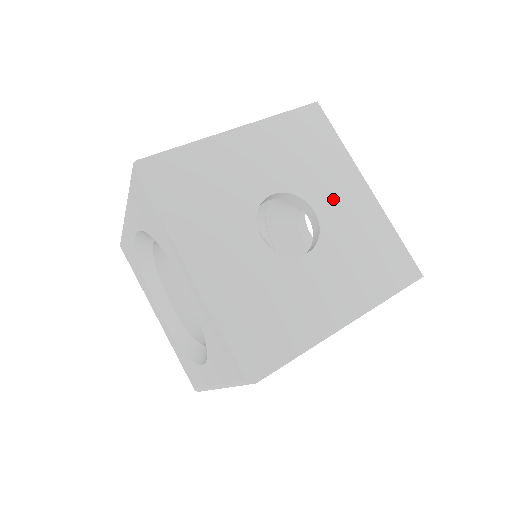
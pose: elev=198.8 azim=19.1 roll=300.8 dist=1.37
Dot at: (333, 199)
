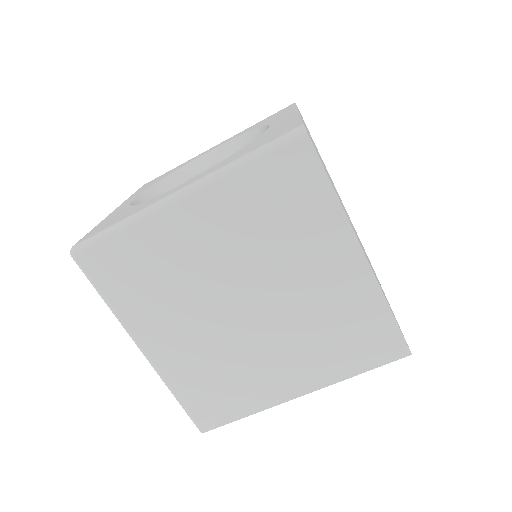
Dot at: occluded
